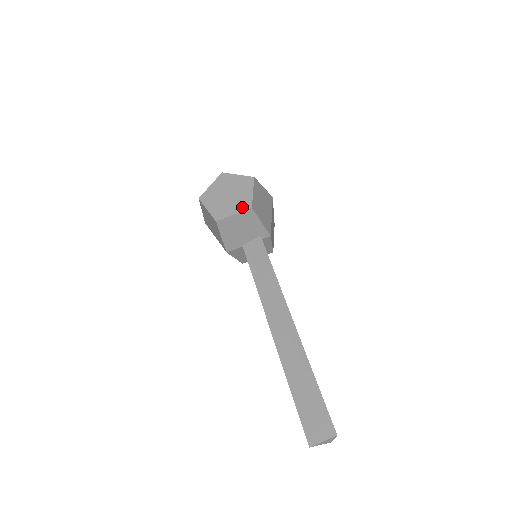
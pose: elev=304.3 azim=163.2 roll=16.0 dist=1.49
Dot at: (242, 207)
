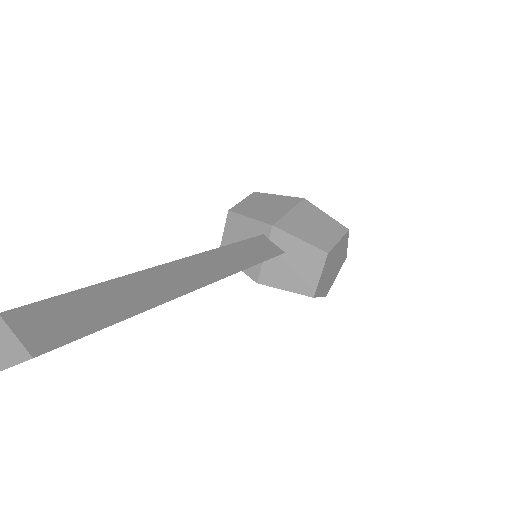
Dot at: occluded
